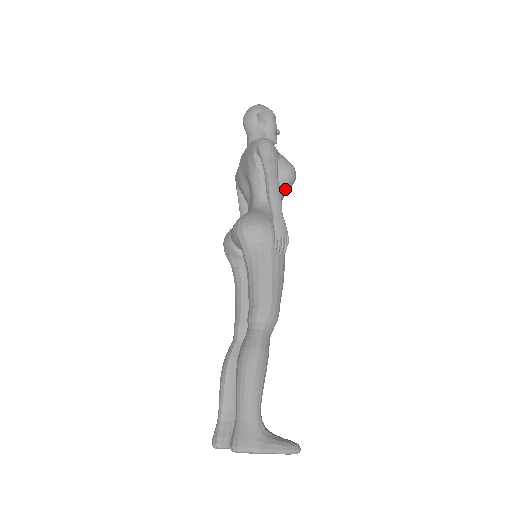
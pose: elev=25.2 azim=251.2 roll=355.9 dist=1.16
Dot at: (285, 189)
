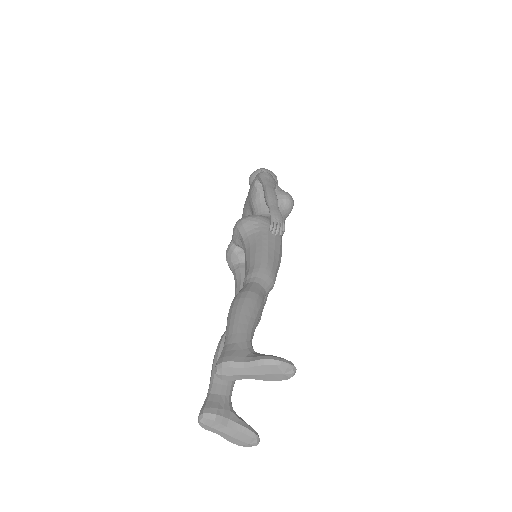
Dot at: (284, 211)
